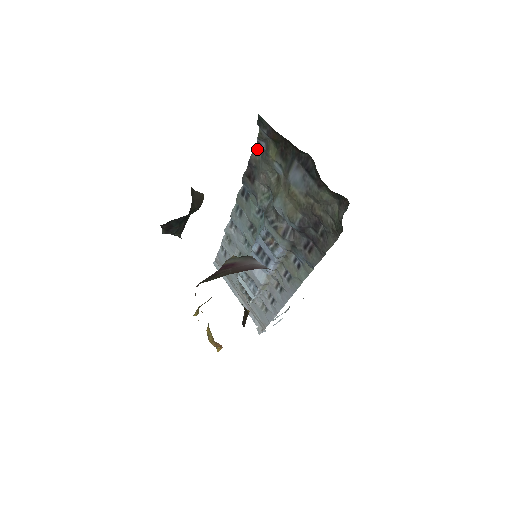
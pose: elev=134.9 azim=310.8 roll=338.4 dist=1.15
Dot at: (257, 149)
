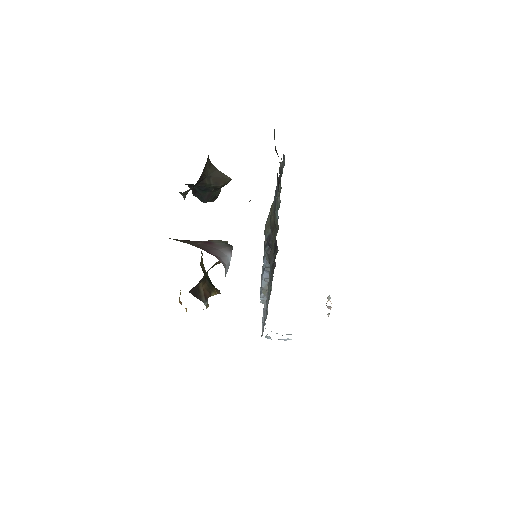
Dot at: (284, 161)
